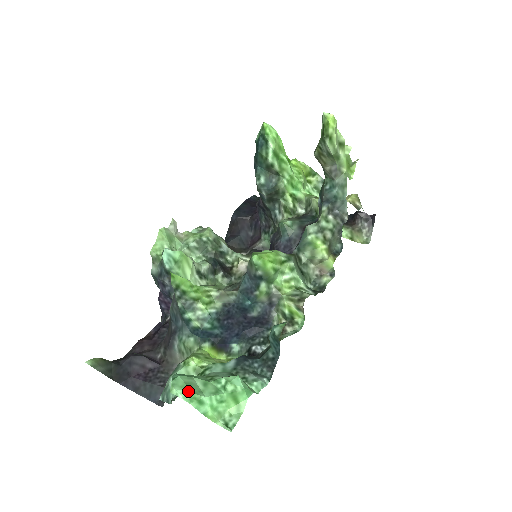
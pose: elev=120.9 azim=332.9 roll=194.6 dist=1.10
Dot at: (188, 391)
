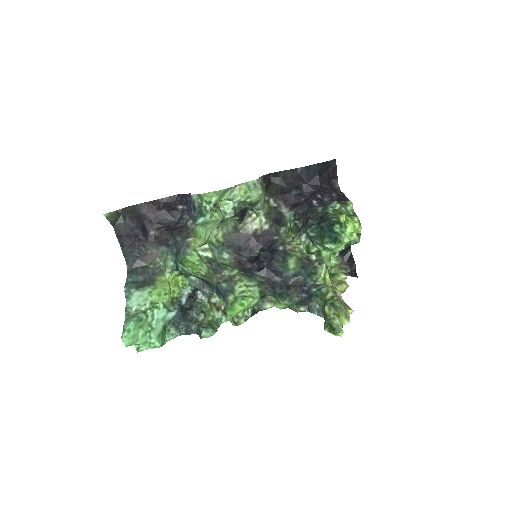
Dot at: (130, 342)
